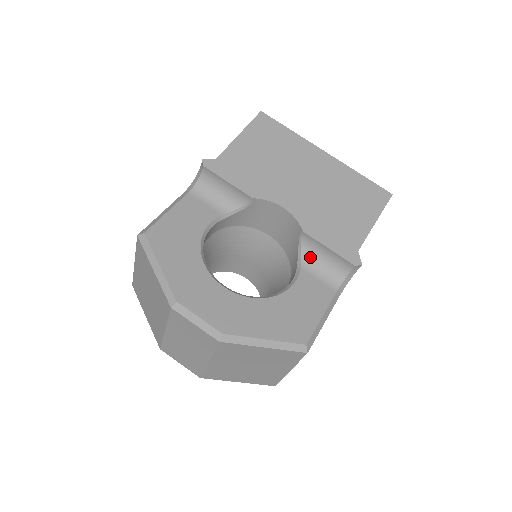
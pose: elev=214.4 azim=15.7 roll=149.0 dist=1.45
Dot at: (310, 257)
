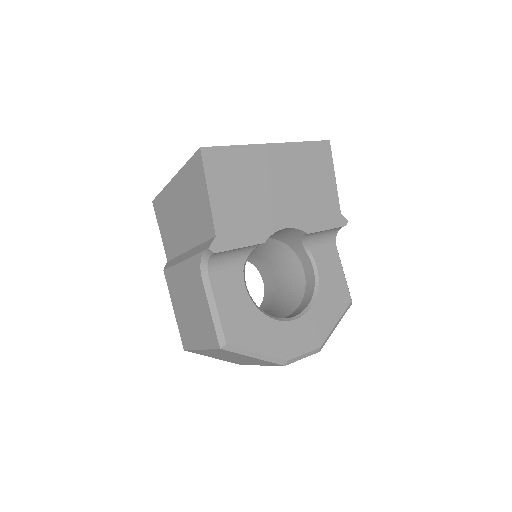
Dot at: (312, 240)
